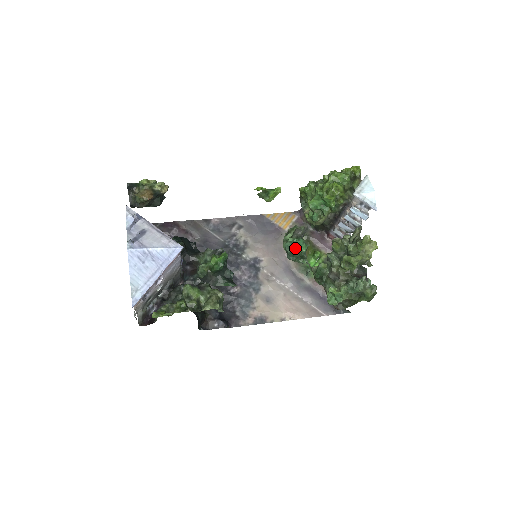
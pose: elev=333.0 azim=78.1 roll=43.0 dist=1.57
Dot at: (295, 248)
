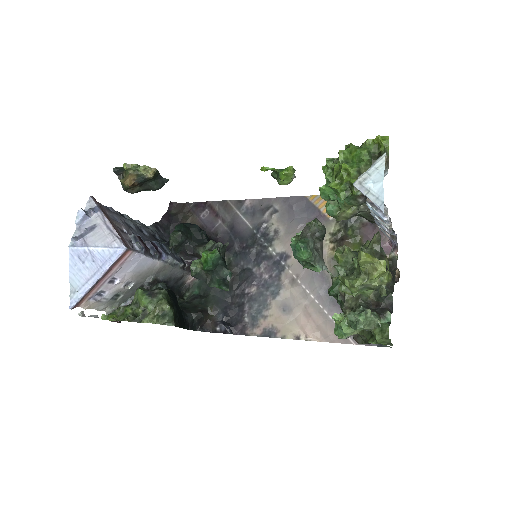
Dot at: (296, 252)
